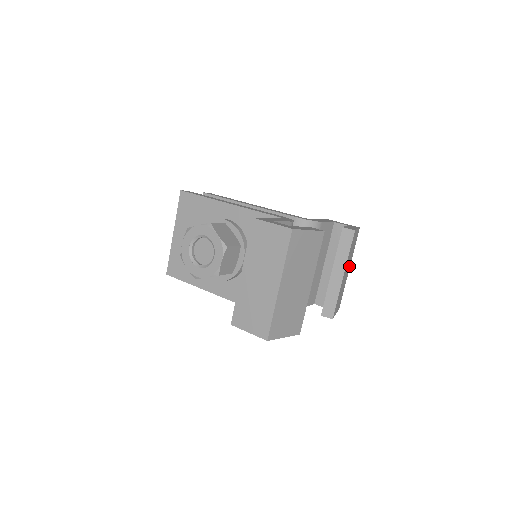
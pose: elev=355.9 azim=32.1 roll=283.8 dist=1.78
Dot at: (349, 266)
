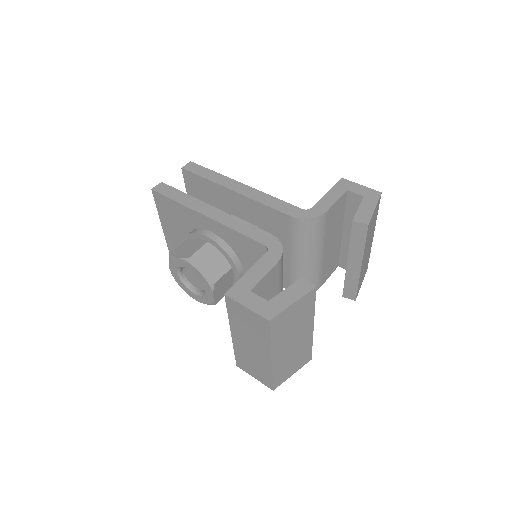
Dot at: (372, 235)
